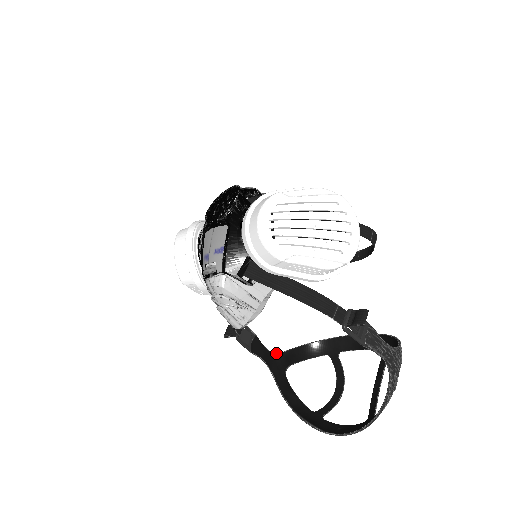
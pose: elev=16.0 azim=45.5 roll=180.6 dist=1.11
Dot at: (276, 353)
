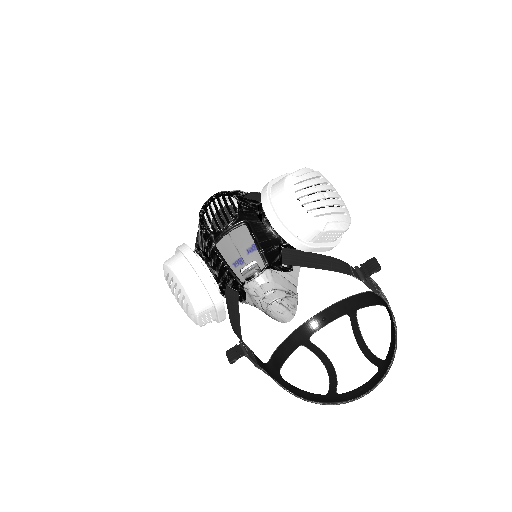
Dot at: (266, 363)
